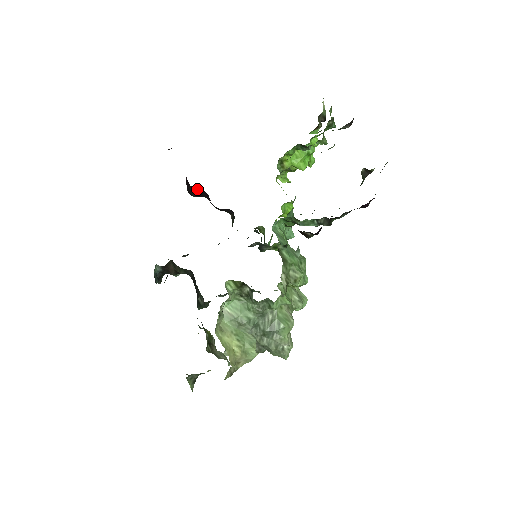
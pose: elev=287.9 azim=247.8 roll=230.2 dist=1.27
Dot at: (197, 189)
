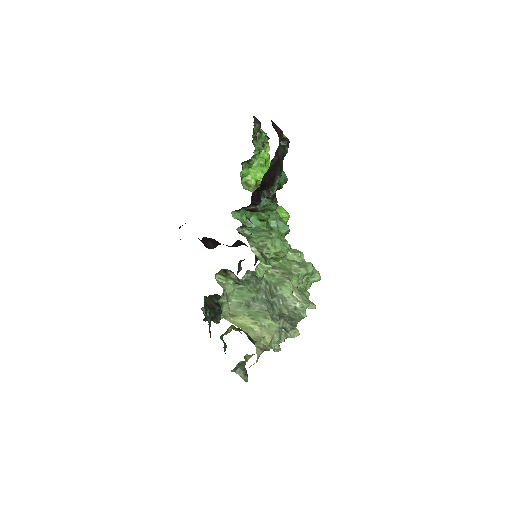
Dot at: (206, 240)
